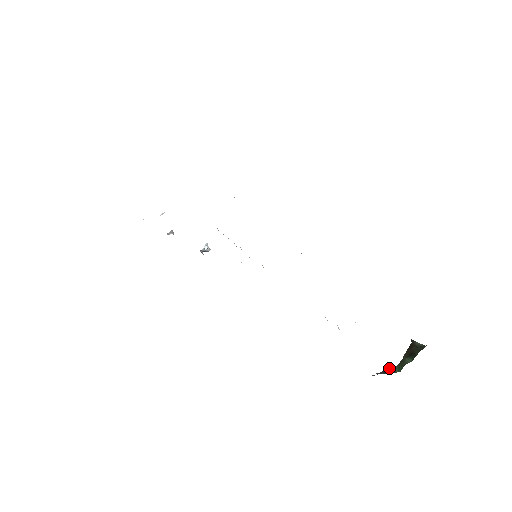
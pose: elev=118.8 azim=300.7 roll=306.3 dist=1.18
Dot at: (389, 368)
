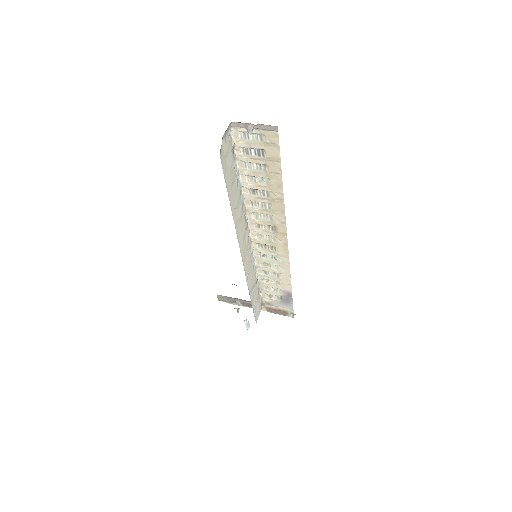
Dot at: occluded
